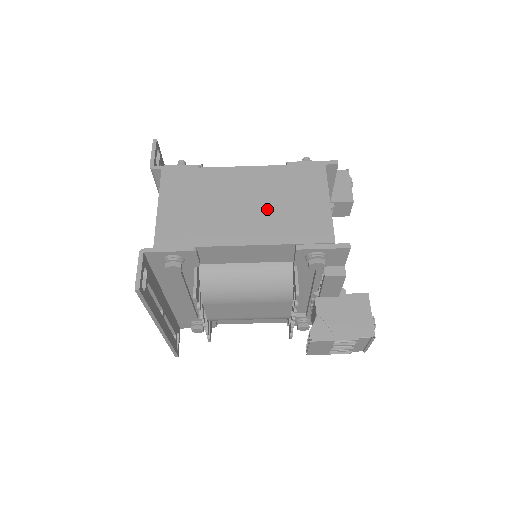
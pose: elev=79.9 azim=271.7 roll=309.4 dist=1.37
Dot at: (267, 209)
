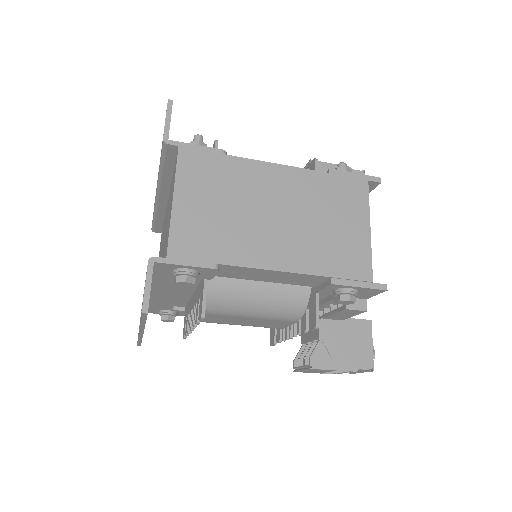
Dot at: (303, 227)
